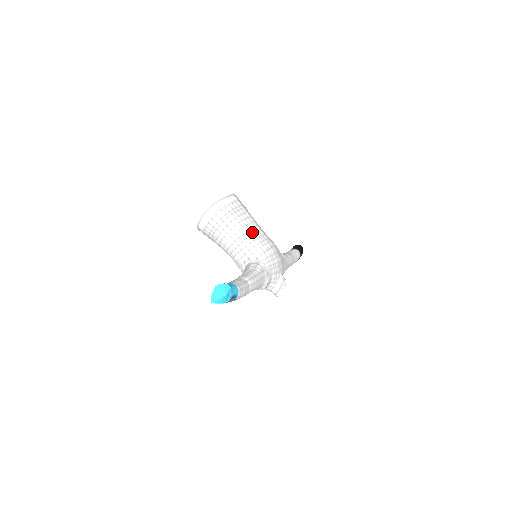
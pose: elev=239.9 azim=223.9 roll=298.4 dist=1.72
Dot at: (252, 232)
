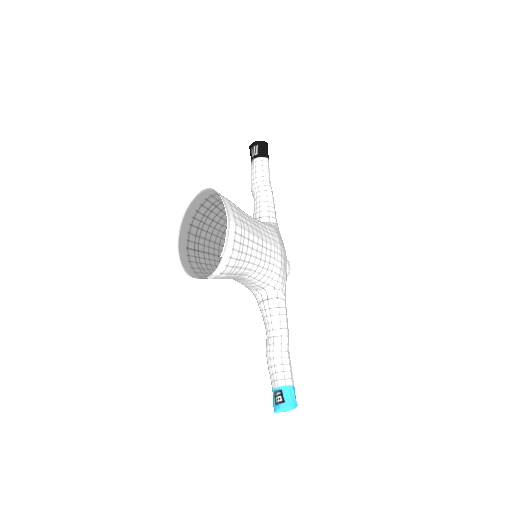
Dot at: (263, 260)
